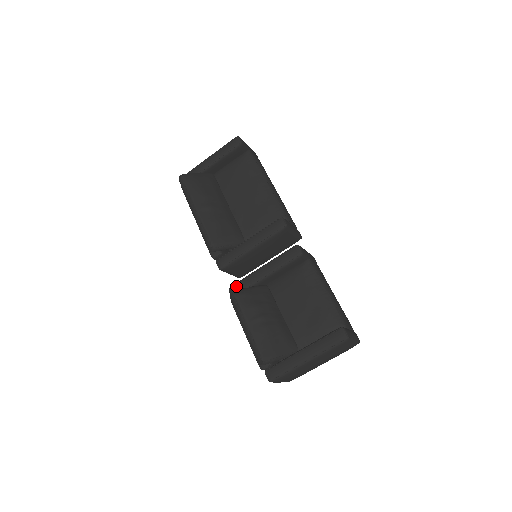
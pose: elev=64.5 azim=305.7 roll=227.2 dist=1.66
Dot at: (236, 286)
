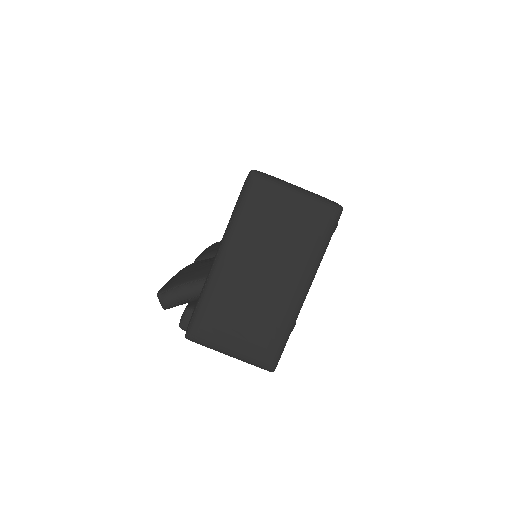
Dot at: occluded
